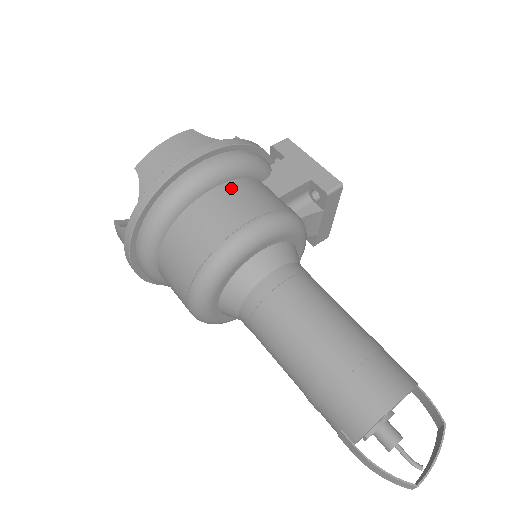
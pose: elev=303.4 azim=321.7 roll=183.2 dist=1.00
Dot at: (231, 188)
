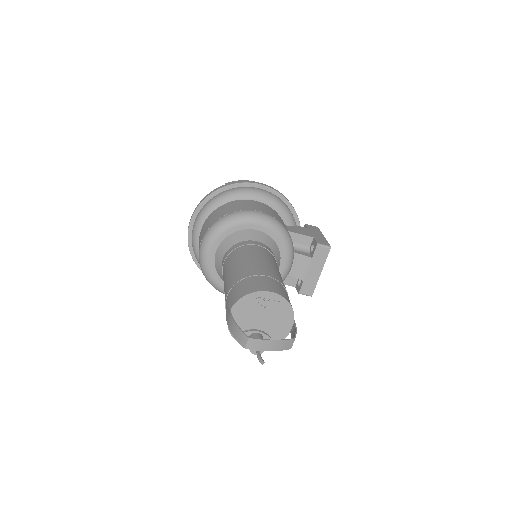
Dot at: (264, 205)
